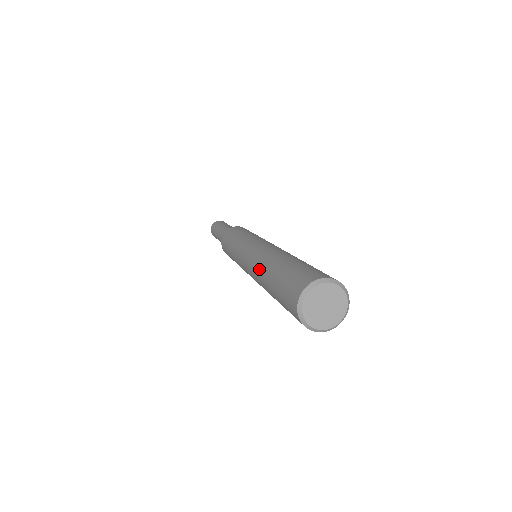
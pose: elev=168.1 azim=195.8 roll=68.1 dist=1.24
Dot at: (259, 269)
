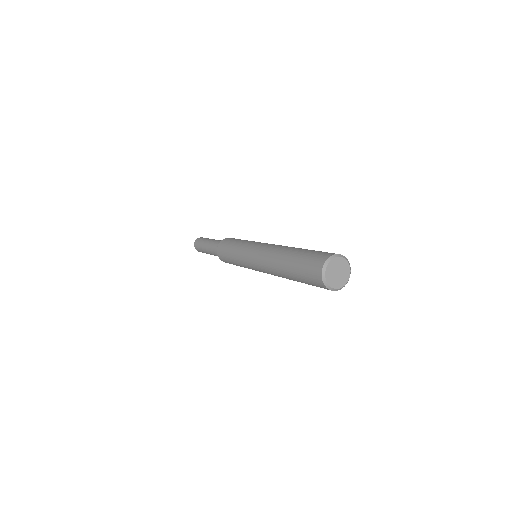
Dot at: (278, 251)
